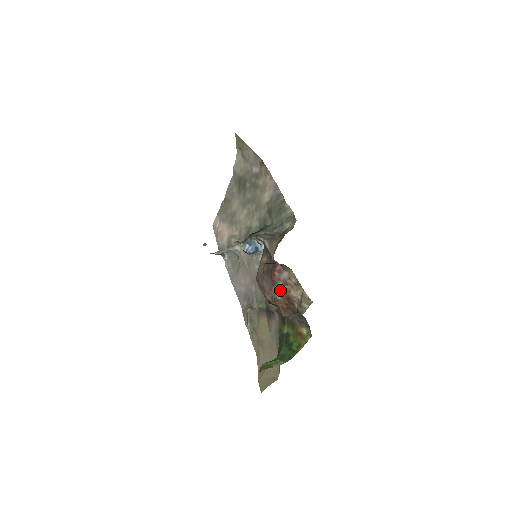
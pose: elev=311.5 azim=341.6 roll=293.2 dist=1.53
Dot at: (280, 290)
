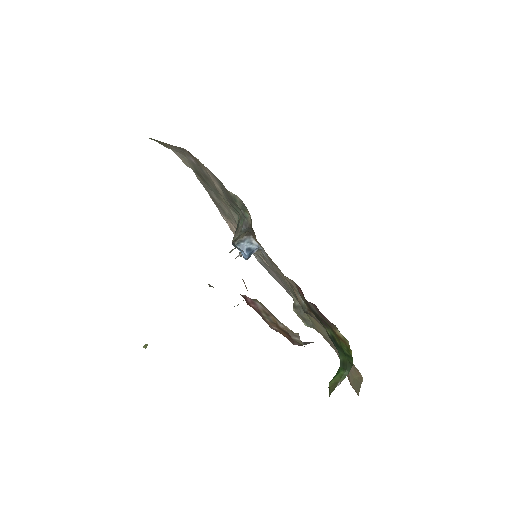
Dot at: (269, 322)
